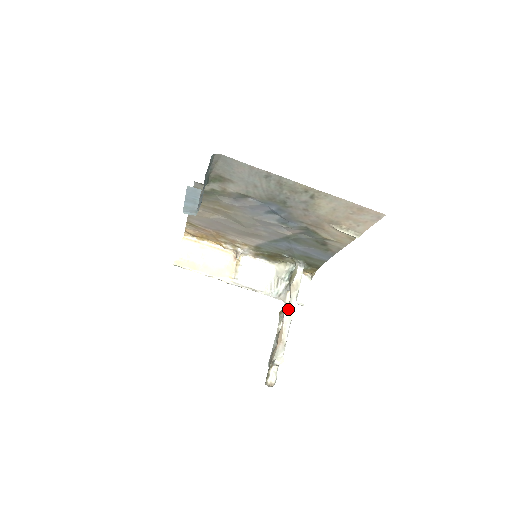
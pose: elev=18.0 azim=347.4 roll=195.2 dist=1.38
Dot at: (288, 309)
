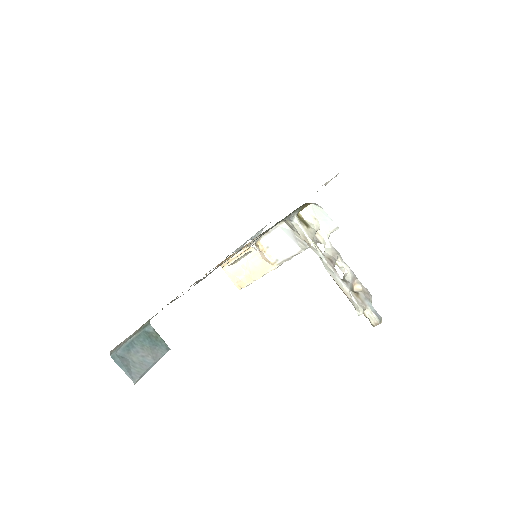
Dot at: (323, 264)
